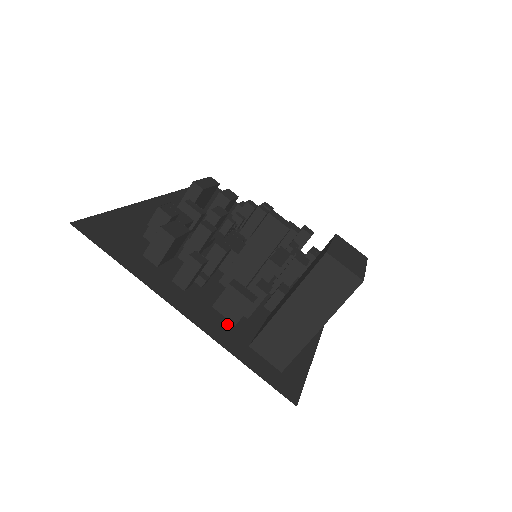
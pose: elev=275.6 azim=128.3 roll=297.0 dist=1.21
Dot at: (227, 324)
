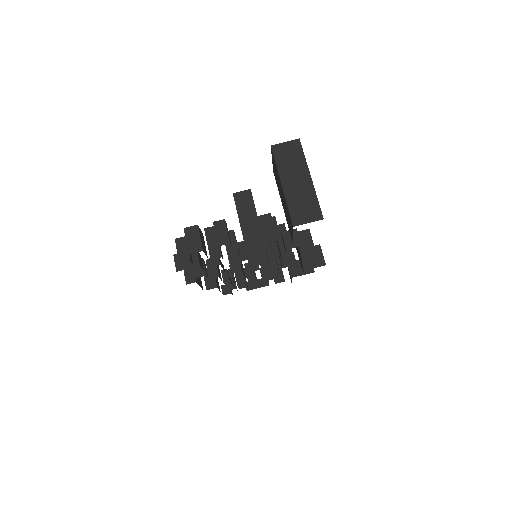
Dot at: (271, 234)
